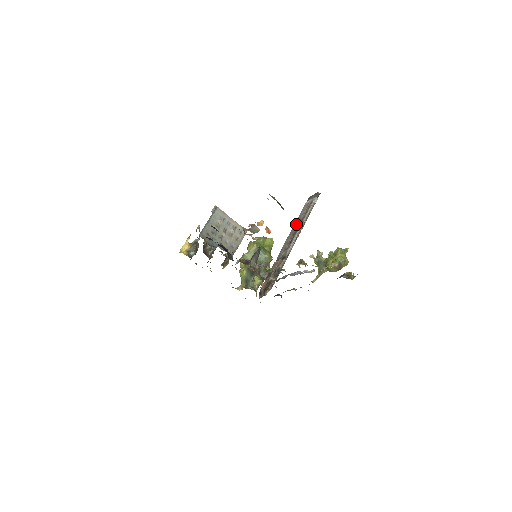
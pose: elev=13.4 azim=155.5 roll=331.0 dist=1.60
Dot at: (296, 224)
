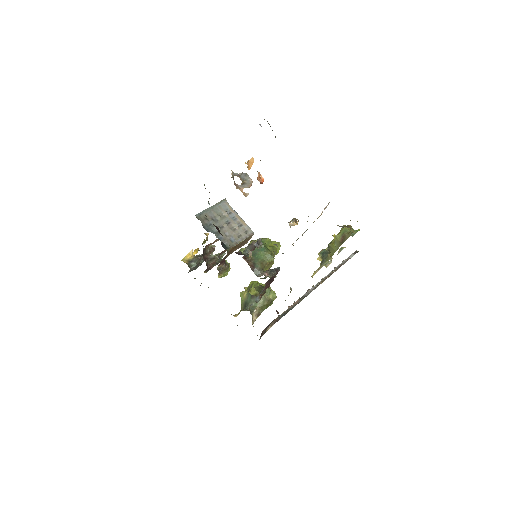
Dot at: occluded
